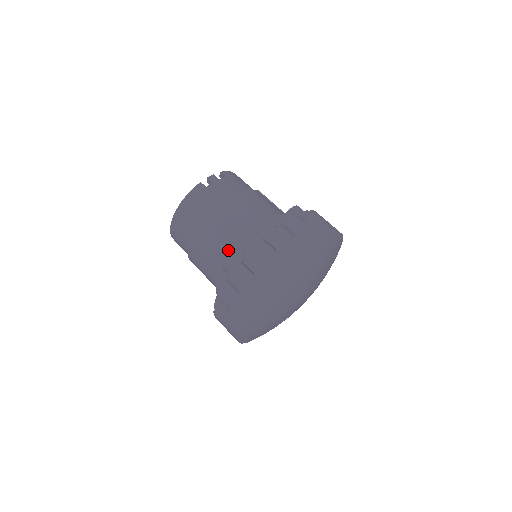
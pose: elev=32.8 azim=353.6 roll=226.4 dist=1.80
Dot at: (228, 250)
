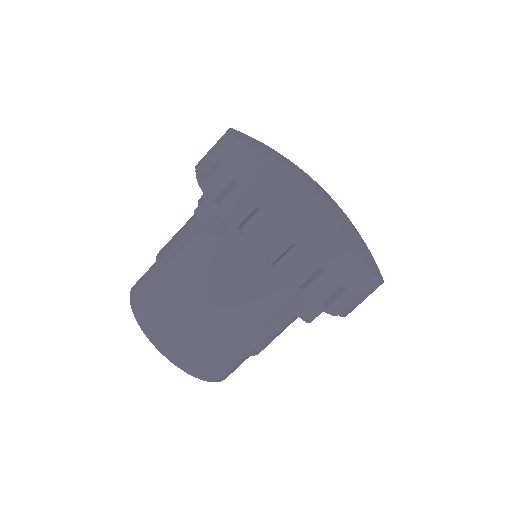
Dot at: (203, 237)
